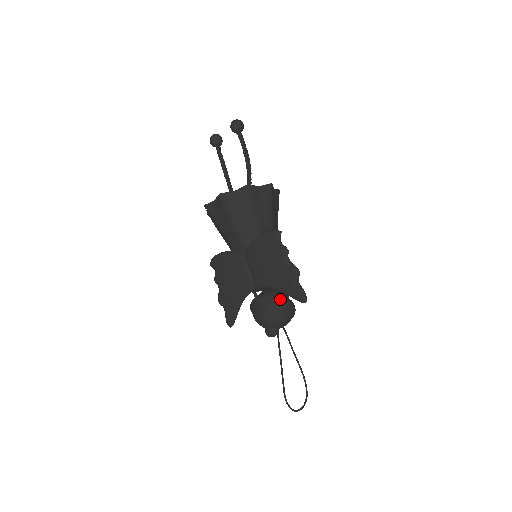
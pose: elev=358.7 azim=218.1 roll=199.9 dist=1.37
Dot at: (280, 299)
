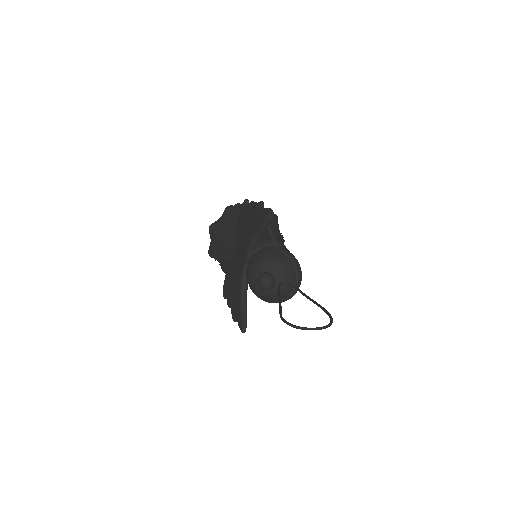
Dot at: (265, 248)
